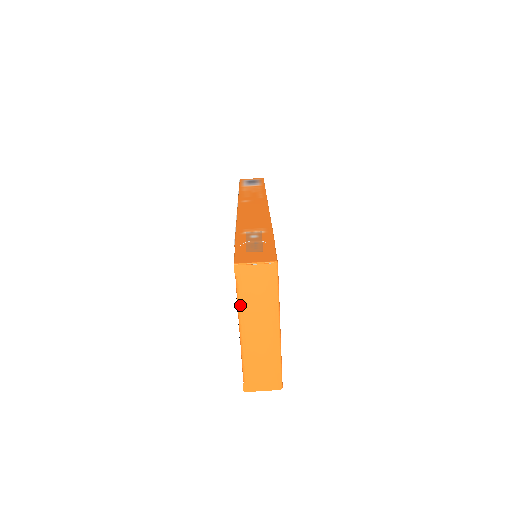
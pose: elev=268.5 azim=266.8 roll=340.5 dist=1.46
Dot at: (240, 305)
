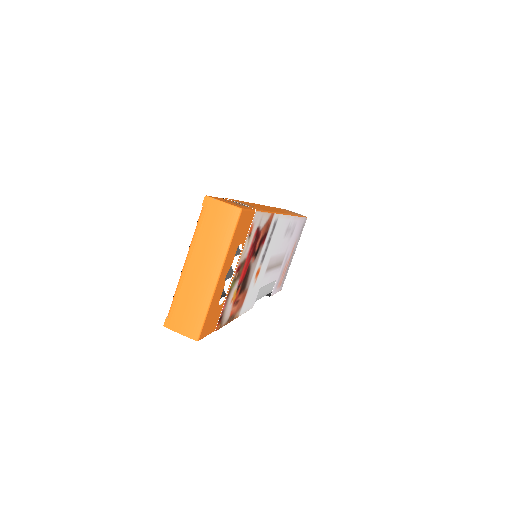
Dot at: (195, 236)
